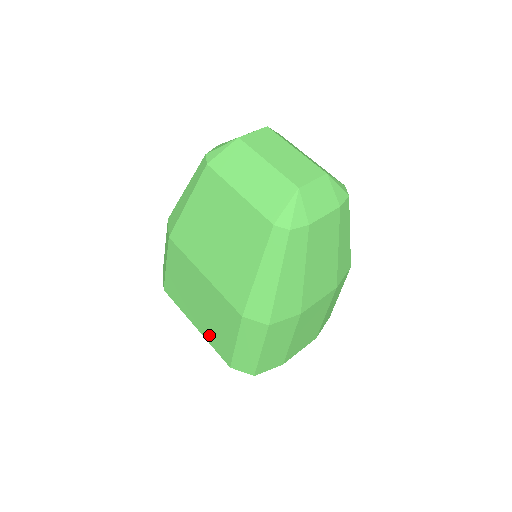
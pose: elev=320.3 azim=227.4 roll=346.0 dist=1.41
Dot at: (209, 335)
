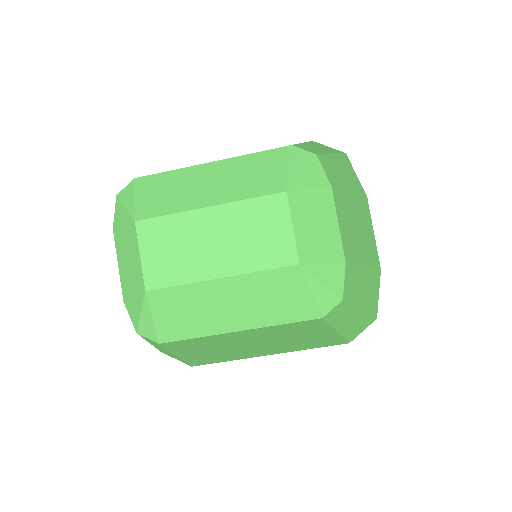
Dot at: occluded
